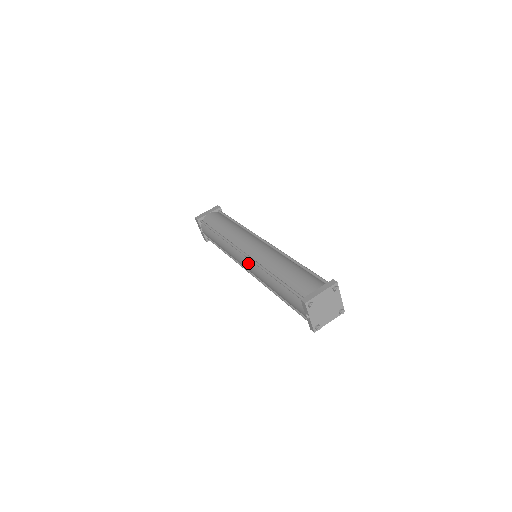
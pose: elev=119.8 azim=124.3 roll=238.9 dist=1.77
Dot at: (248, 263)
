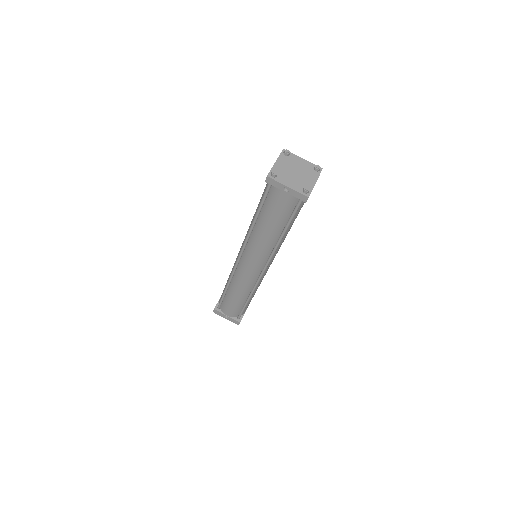
Dot at: (246, 257)
